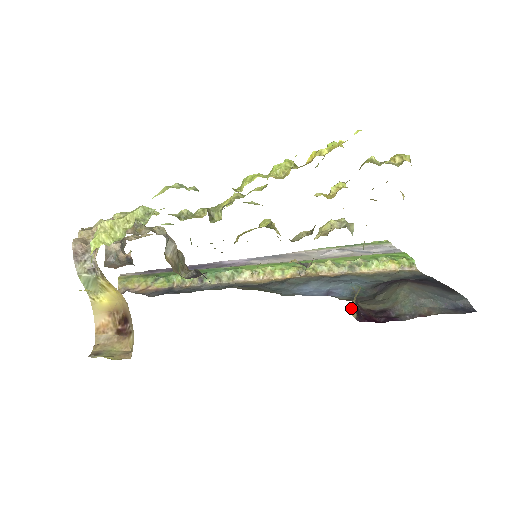
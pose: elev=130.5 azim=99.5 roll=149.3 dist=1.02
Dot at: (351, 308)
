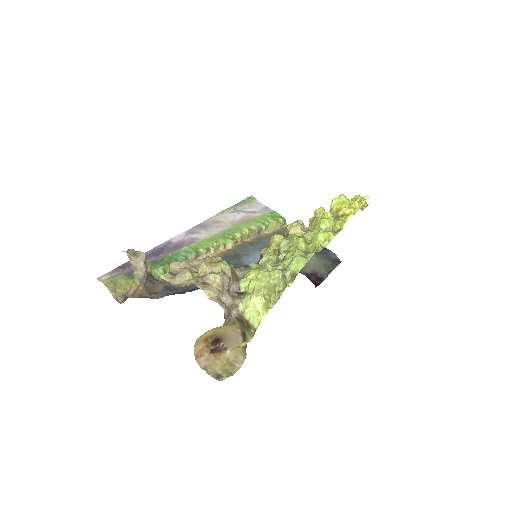
Dot at: occluded
